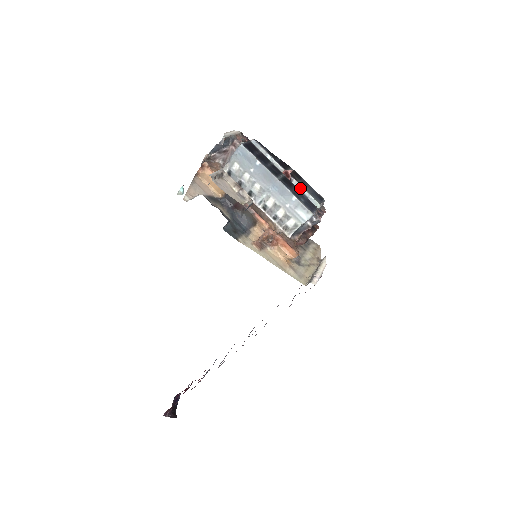
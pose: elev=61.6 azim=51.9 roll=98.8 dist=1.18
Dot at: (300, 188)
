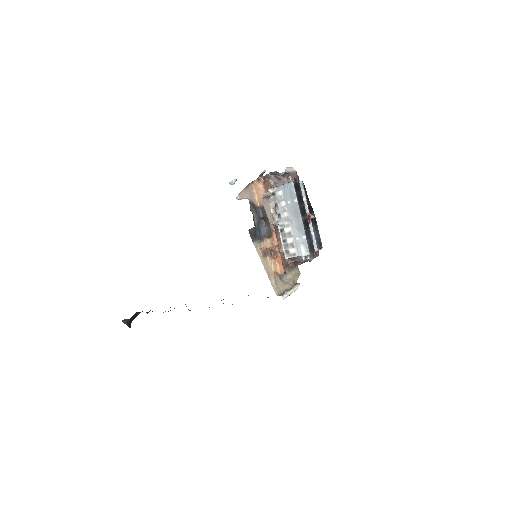
Dot at: (312, 231)
